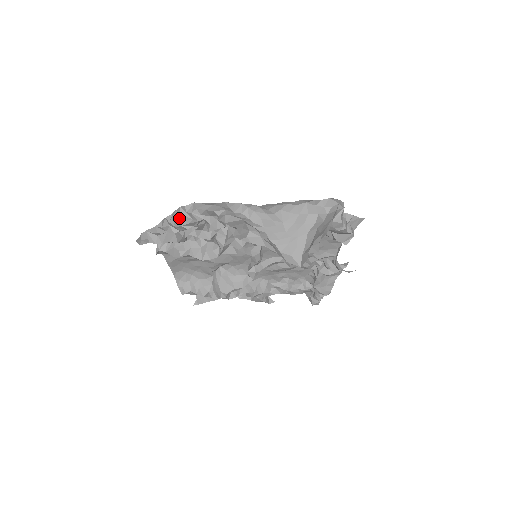
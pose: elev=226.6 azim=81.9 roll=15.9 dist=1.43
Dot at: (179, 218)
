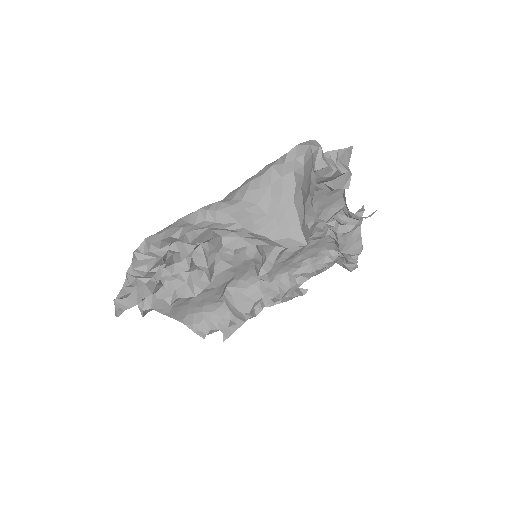
Dot at: (140, 265)
